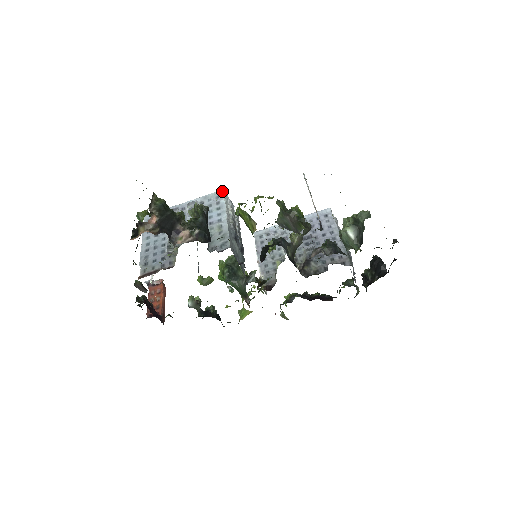
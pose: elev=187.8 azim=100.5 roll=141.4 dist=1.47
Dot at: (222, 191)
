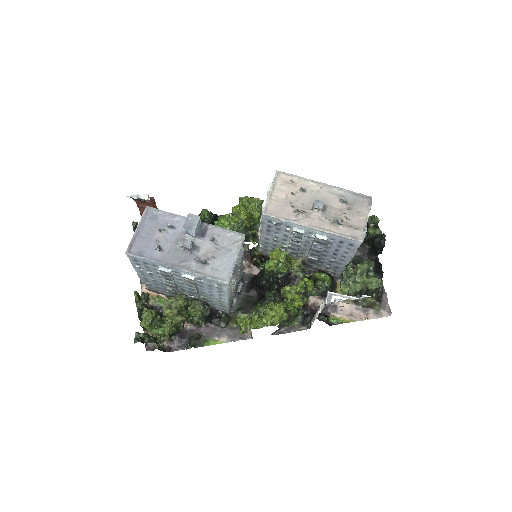
Dot at: (225, 285)
